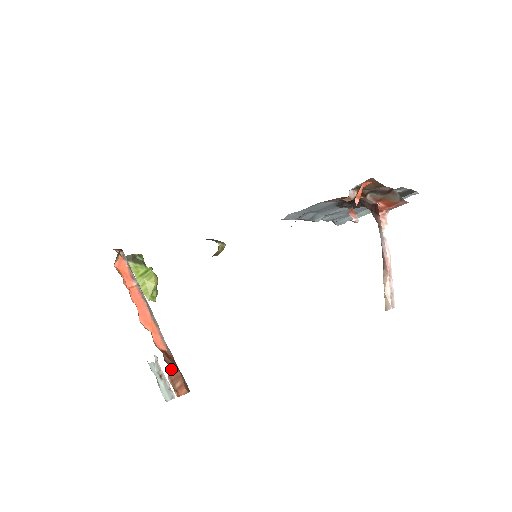
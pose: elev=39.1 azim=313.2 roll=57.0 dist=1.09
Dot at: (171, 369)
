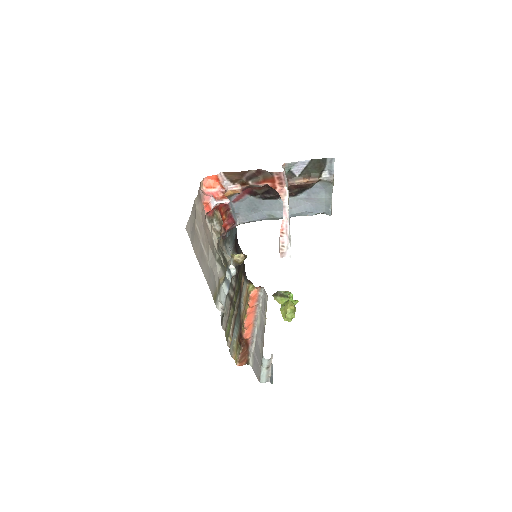
Dot at: (244, 350)
